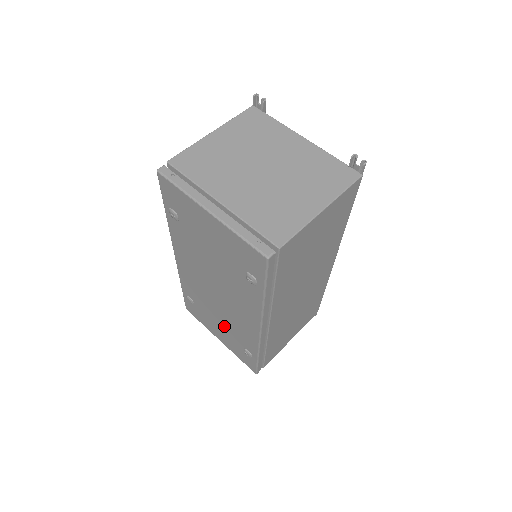
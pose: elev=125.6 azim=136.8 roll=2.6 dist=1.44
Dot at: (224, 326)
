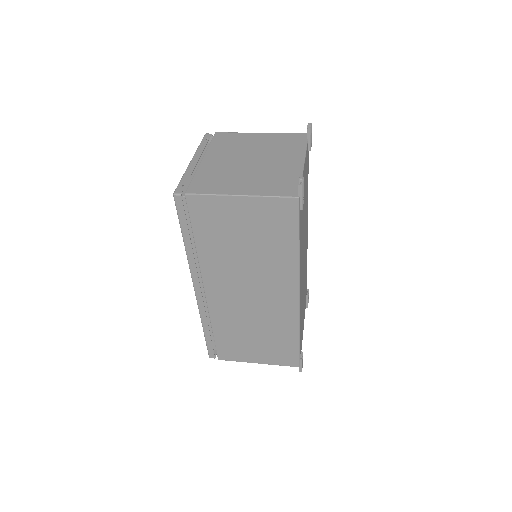
Dot at: occluded
